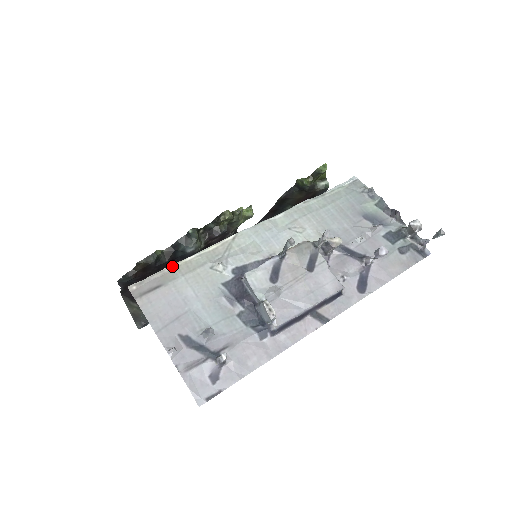
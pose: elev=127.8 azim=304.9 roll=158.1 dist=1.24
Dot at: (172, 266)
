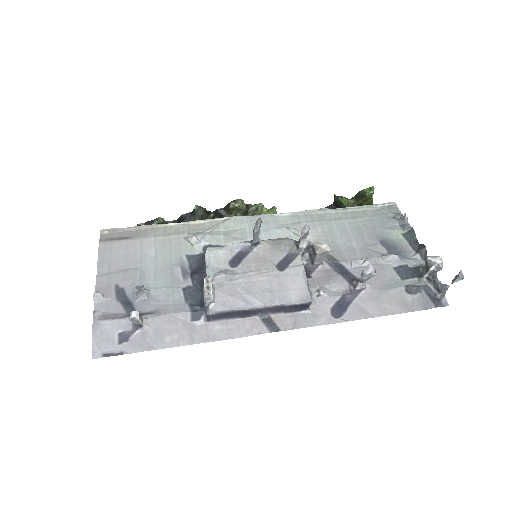
Dot at: (151, 225)
